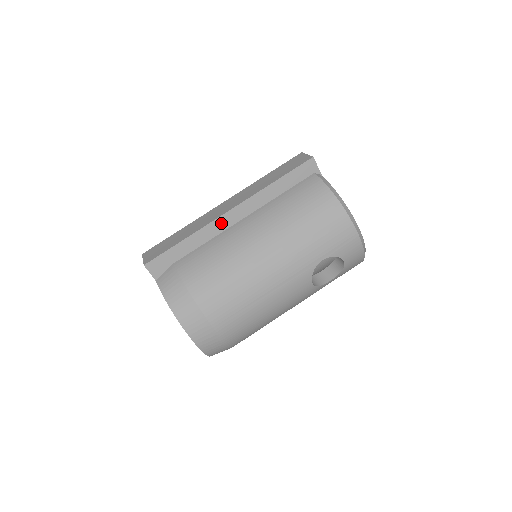
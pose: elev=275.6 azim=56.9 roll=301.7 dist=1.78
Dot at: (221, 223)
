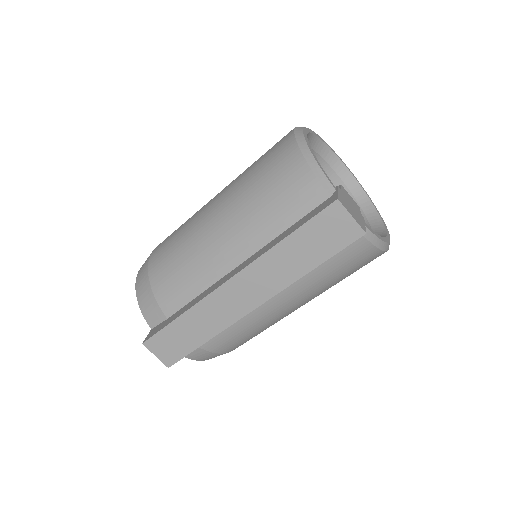
Dot at: occluded
